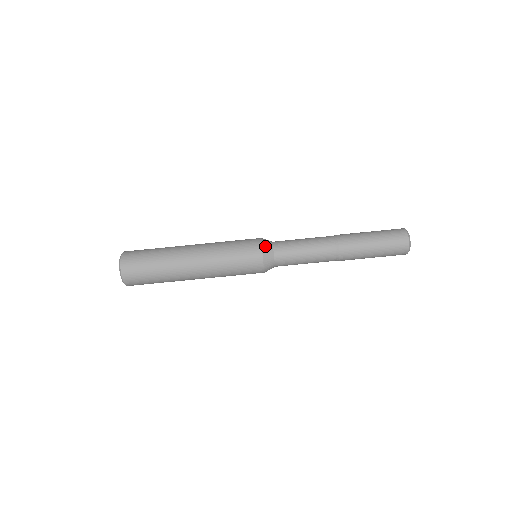
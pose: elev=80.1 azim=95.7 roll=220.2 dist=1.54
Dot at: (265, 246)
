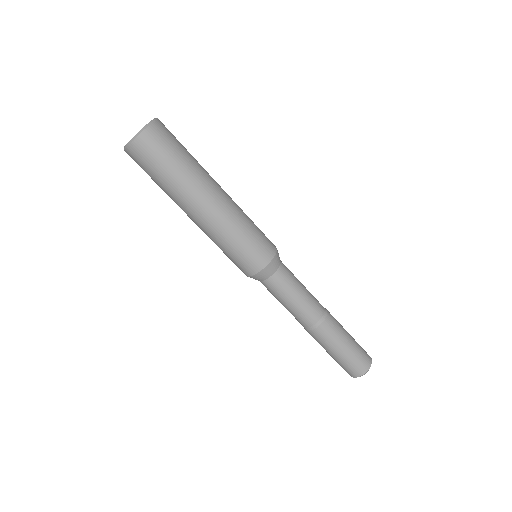
Dot at: occluded
